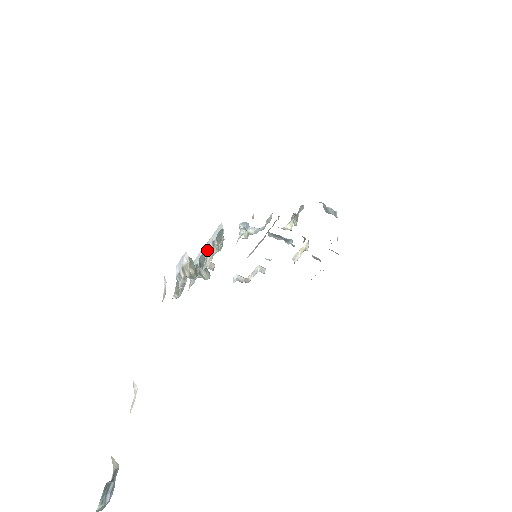
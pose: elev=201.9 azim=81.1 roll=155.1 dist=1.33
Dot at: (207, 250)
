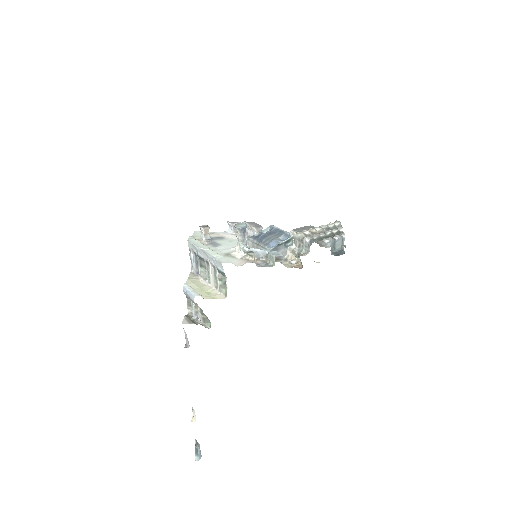
Dot at: (207, 262)
